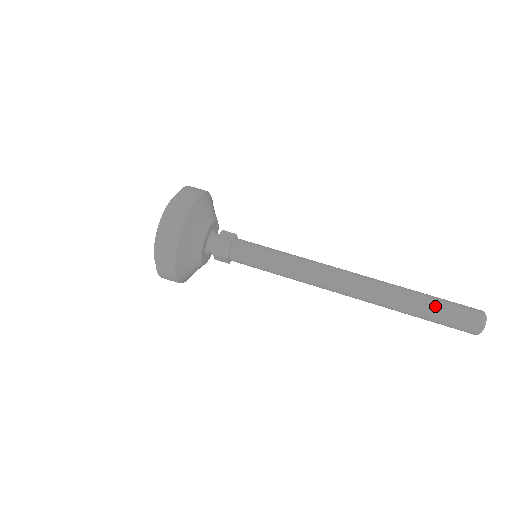
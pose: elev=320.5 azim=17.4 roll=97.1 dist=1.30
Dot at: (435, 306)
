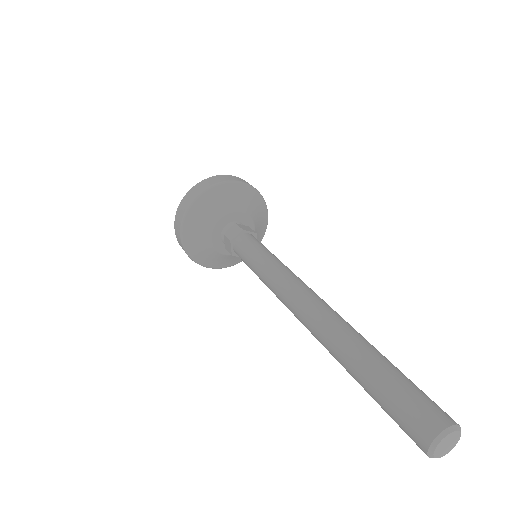
Dot at: (388, 371)
